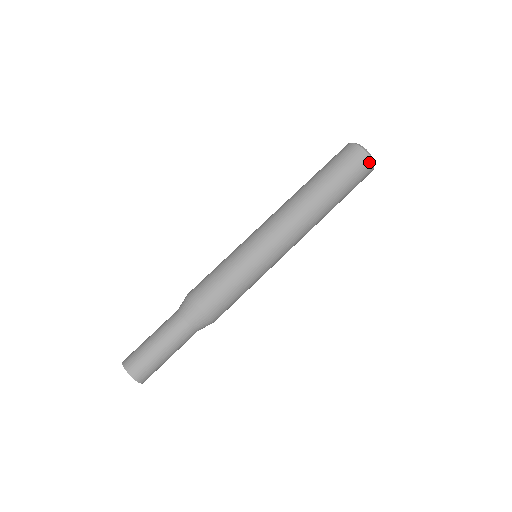
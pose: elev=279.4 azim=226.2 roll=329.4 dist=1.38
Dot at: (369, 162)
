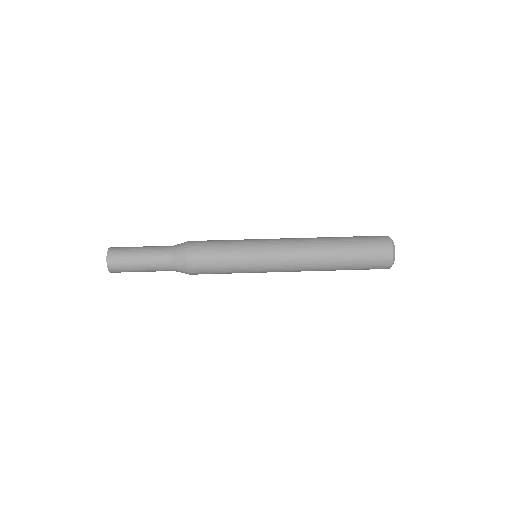
Dot at: (389, 244)
